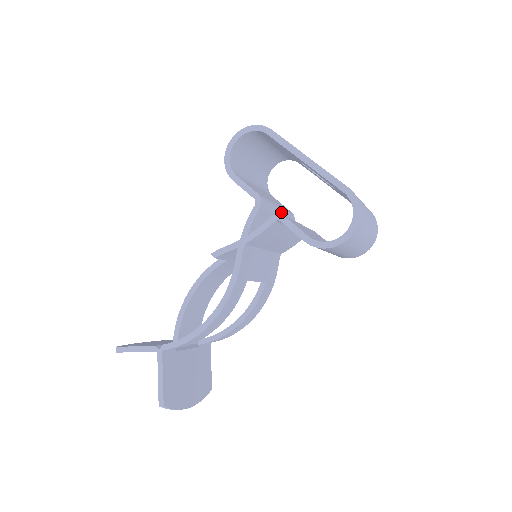
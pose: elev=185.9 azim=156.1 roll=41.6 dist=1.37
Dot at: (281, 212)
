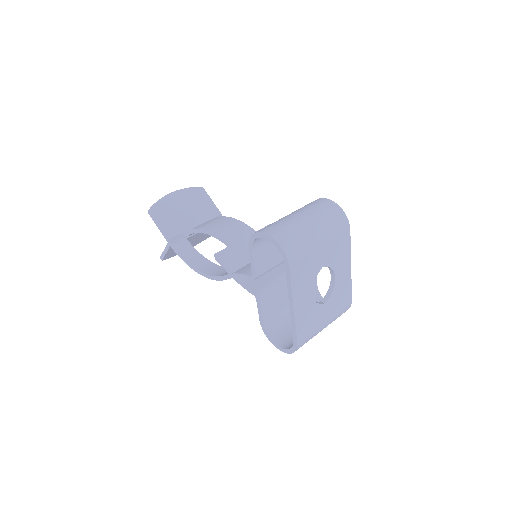
Dot at: occluded
